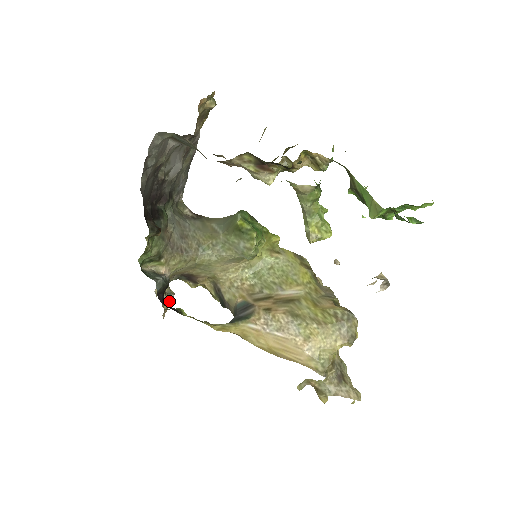
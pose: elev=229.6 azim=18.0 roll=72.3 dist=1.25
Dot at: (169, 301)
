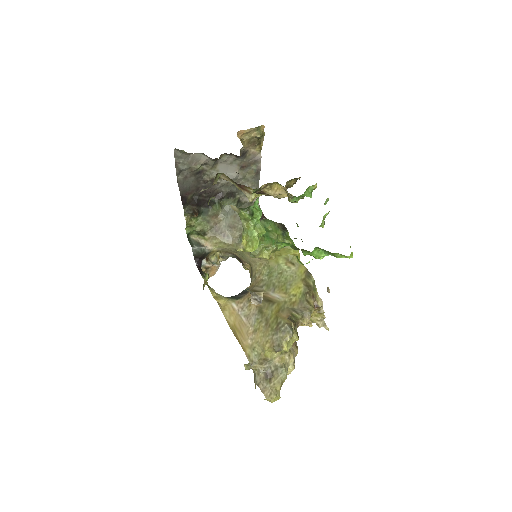
Dot at: (214, 268)
